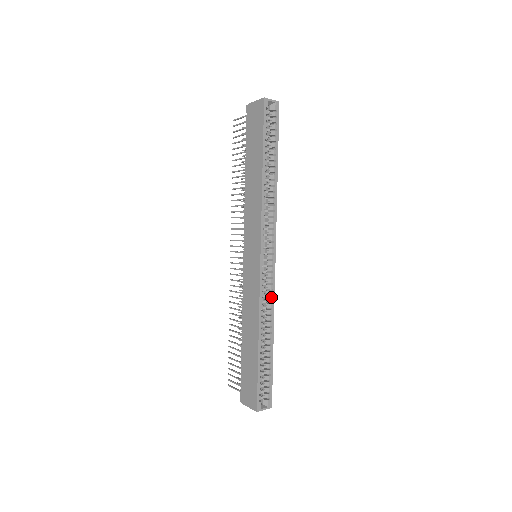
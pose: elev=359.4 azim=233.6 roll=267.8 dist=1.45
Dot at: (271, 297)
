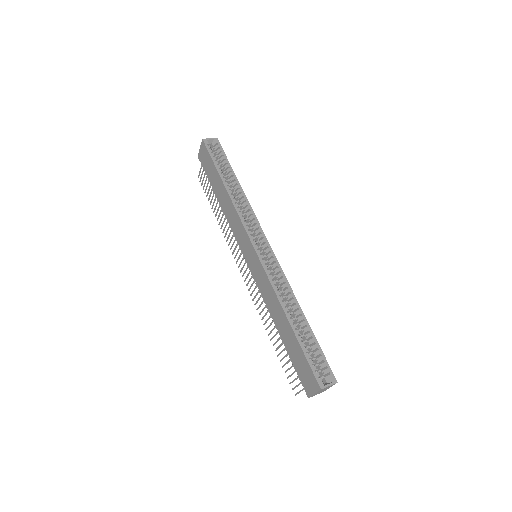
Dot at: (282, 278)
